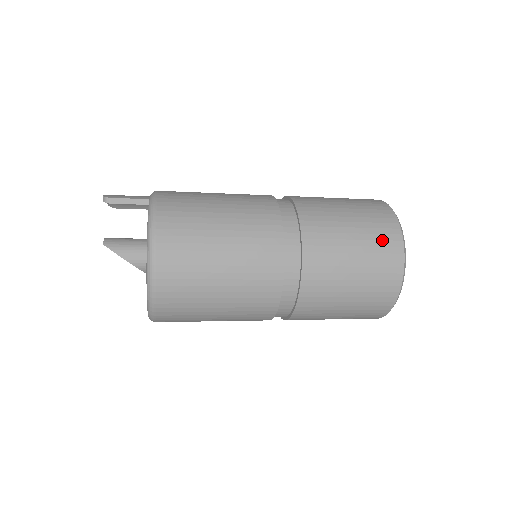
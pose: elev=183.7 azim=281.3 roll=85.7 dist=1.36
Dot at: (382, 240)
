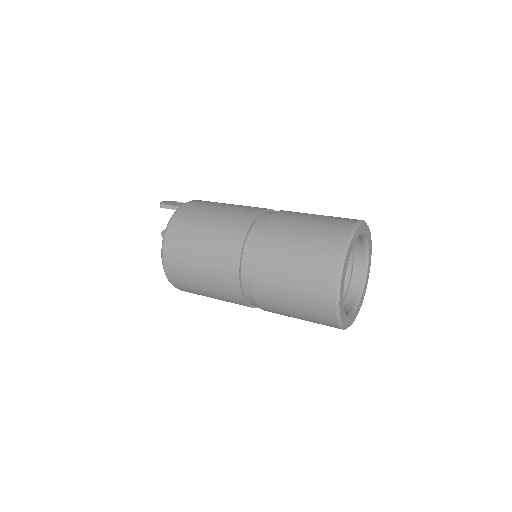
Dot at: (320, 261)
